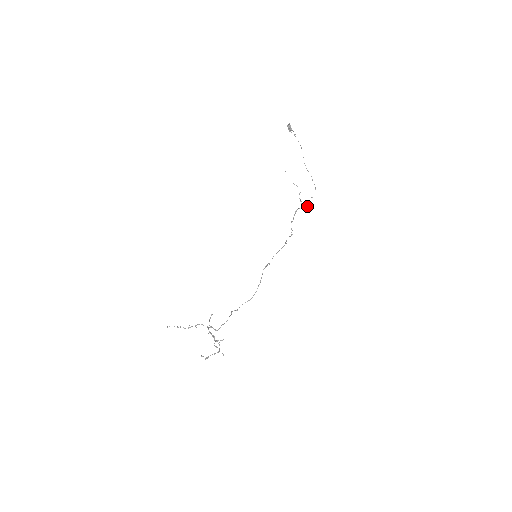
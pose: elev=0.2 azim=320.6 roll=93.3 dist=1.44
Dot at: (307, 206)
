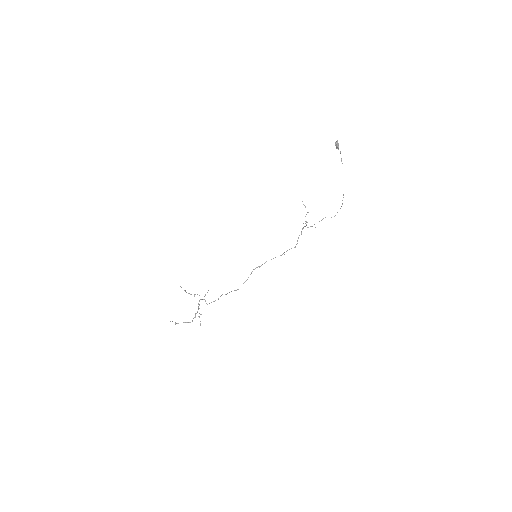
Dot at: occluded
